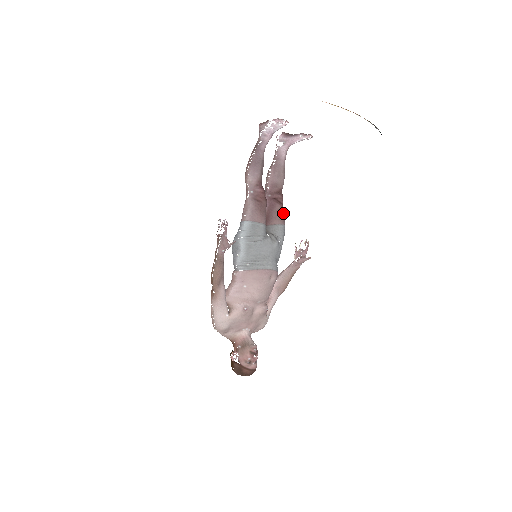
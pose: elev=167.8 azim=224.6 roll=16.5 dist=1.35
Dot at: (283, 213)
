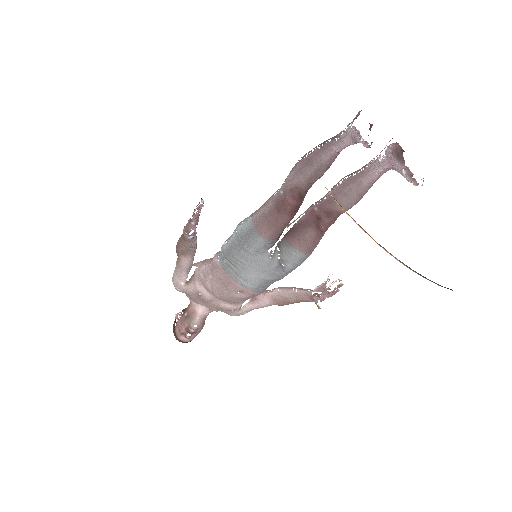
Dot at: (317, 240)
